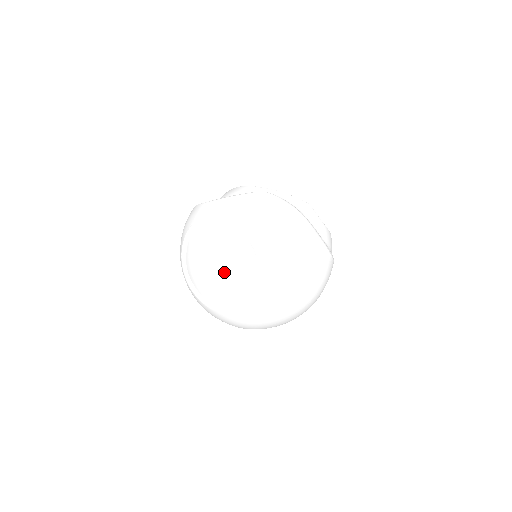
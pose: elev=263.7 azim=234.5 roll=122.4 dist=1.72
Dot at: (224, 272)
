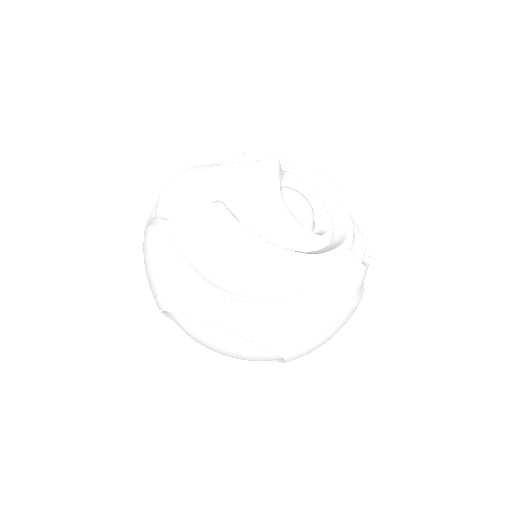
Dot at: (236, 358)
